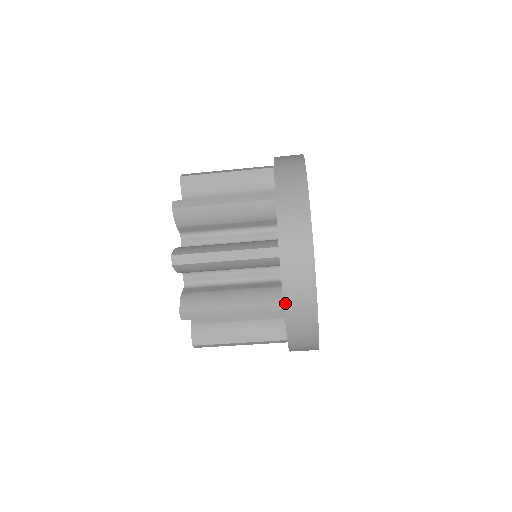
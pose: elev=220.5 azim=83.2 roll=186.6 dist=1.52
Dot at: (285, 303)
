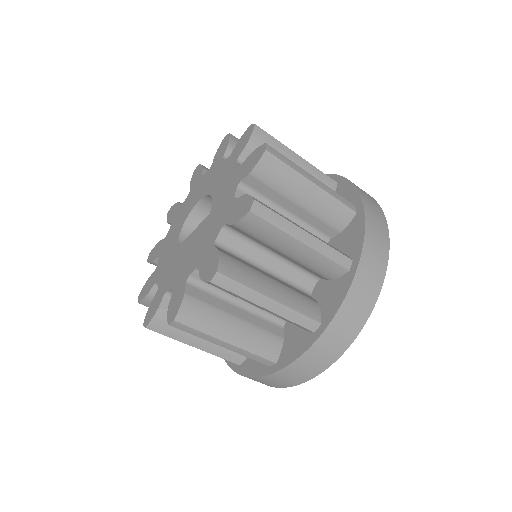
Dot at: (333, 321)
